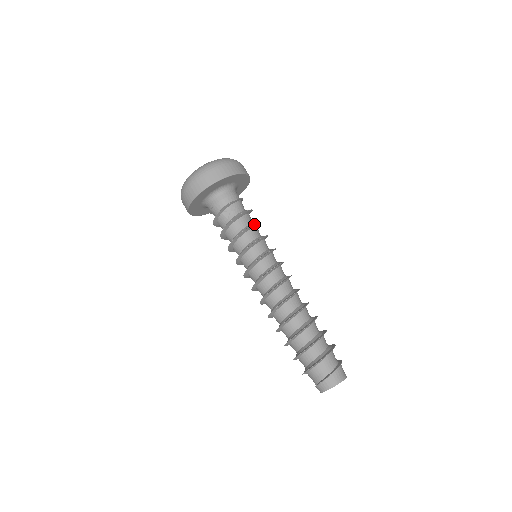
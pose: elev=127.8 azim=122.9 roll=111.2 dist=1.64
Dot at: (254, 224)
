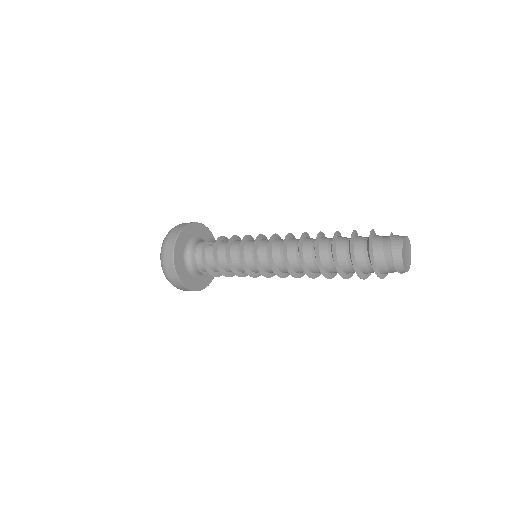
Dot at: (239, 238)
